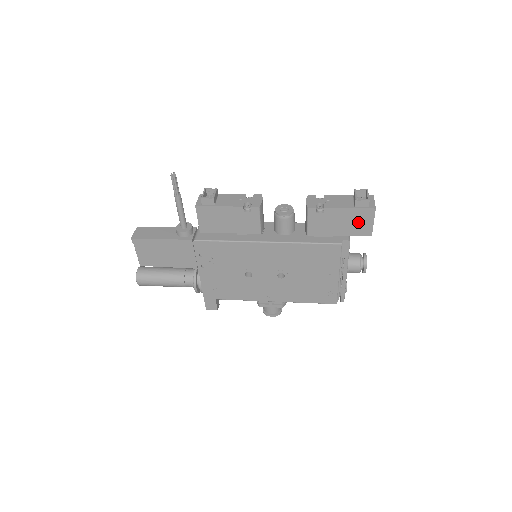
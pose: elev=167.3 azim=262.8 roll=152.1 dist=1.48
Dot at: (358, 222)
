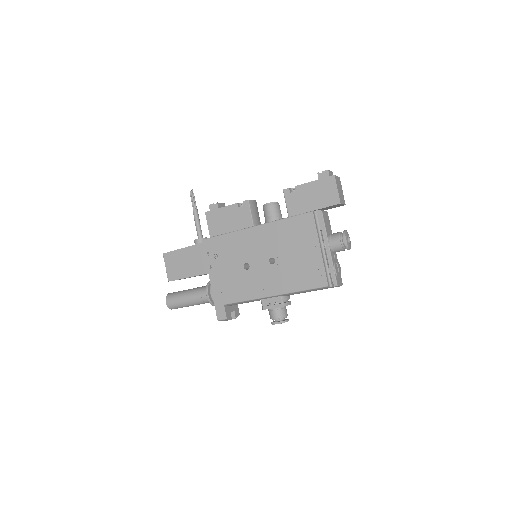
Dot at: (325, 192)
